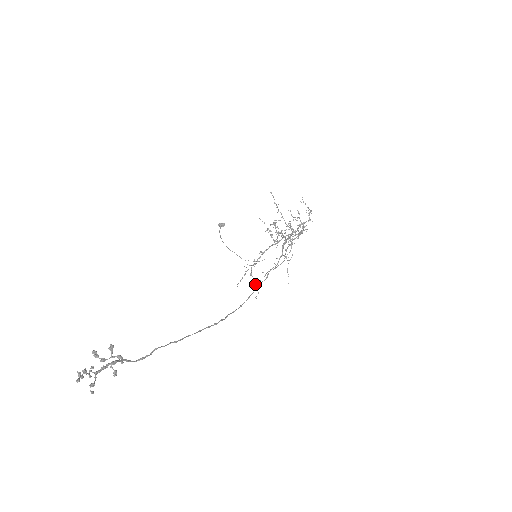
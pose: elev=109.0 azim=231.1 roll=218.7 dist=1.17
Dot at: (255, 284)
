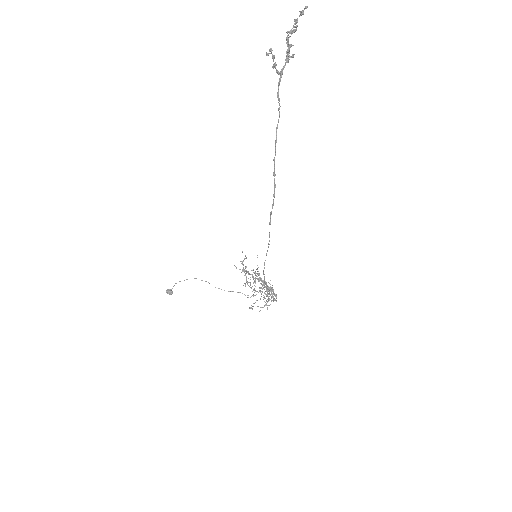
Dot at: (246, 276)
